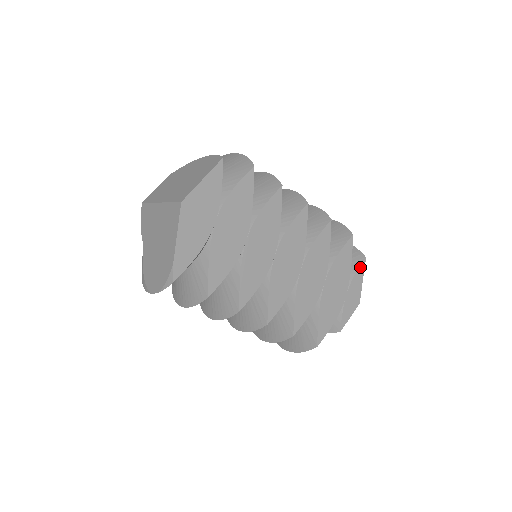
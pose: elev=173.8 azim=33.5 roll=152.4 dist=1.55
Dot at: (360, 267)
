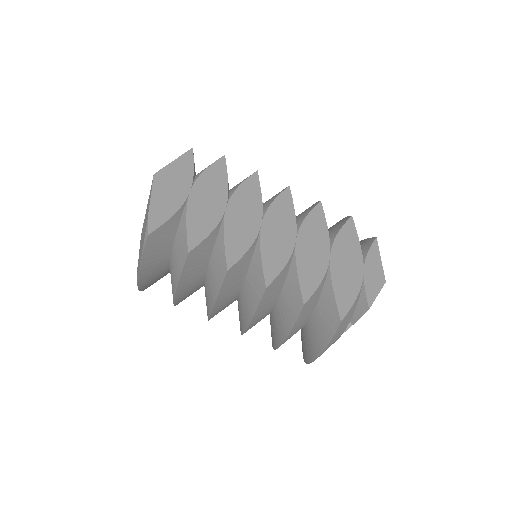
Dot at: (372, 246)
